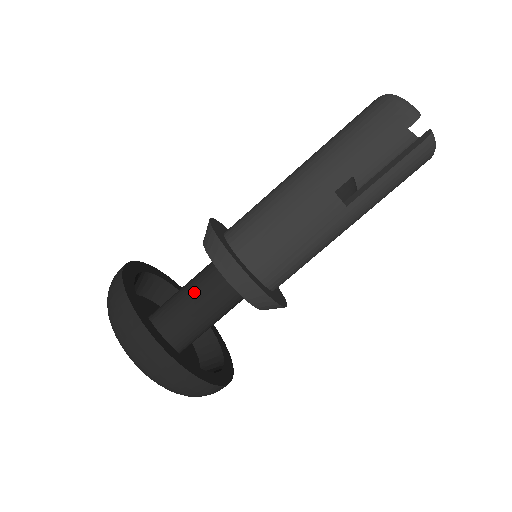
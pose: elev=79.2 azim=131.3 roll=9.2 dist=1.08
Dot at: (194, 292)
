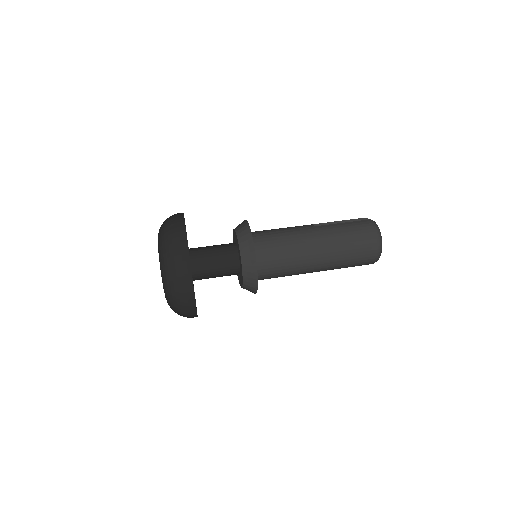
Dot at: occluded
